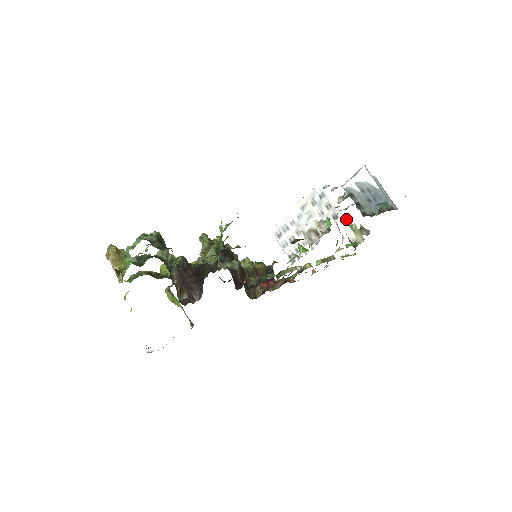
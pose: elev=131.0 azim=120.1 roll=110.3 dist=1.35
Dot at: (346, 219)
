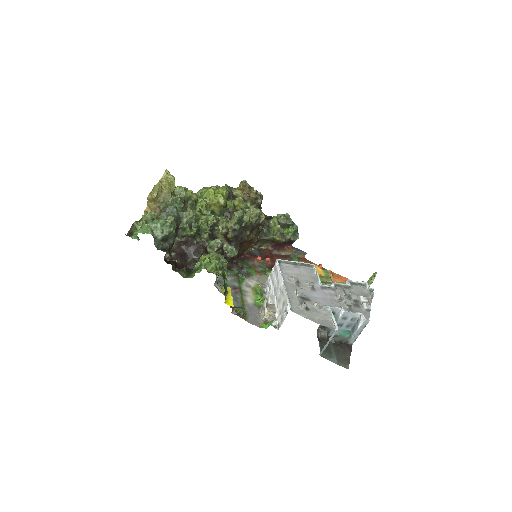
Dot at: (374, 276)
